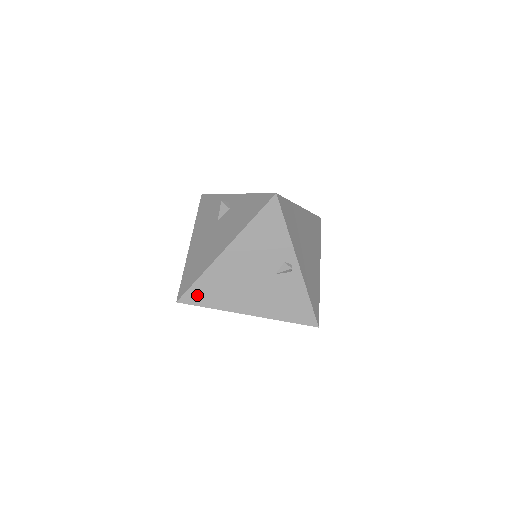
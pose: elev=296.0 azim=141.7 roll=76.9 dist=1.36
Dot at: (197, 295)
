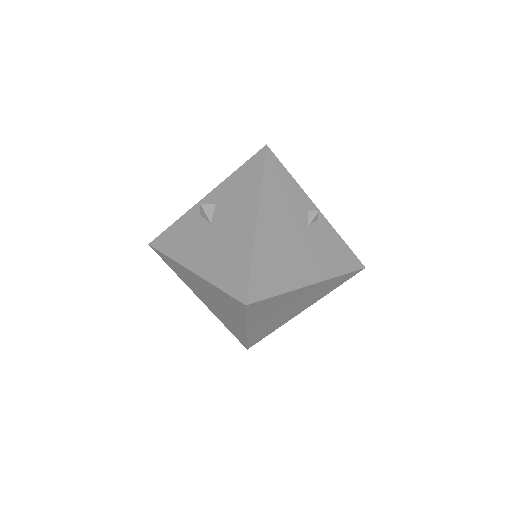
Dot at: (260, 285)
